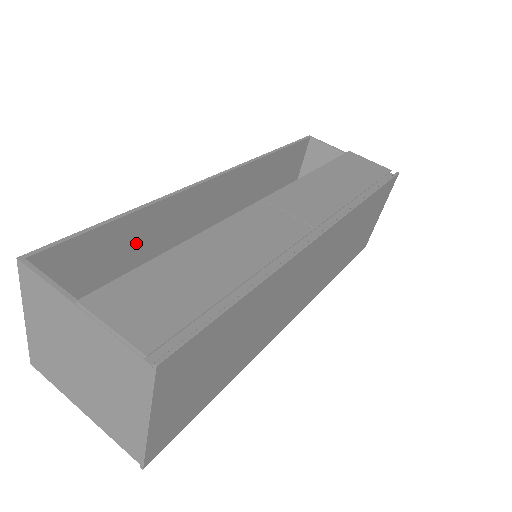
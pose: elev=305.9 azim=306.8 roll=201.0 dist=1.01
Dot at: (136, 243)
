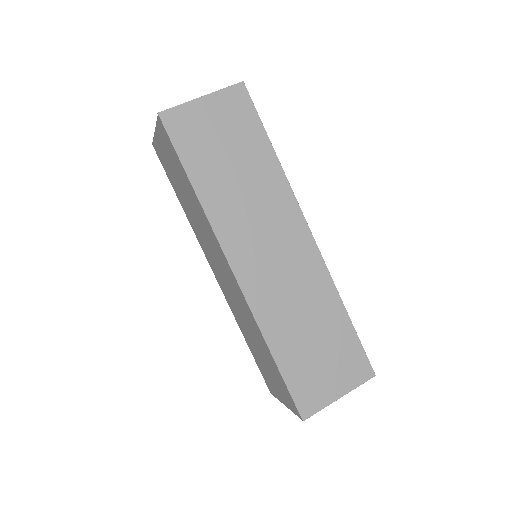
Dot at: occluded
